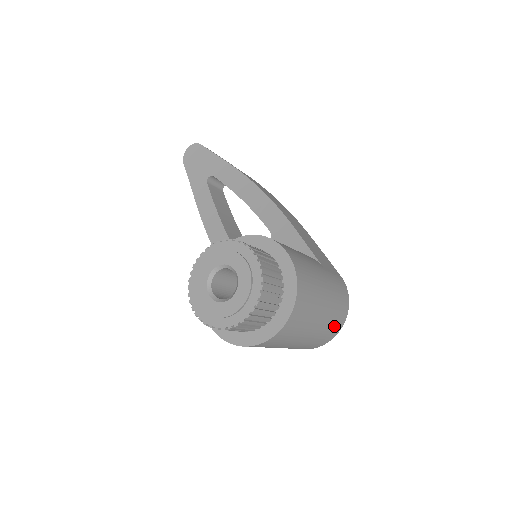
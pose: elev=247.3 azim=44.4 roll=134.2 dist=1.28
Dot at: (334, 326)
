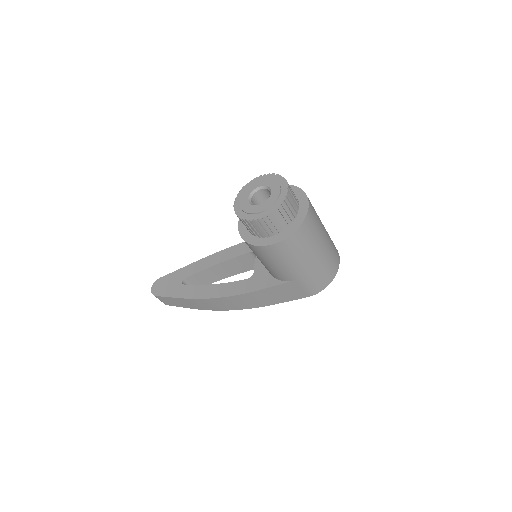
Dot at: occluded
